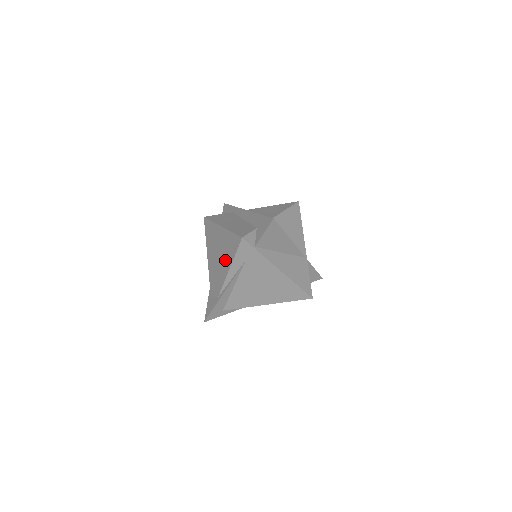
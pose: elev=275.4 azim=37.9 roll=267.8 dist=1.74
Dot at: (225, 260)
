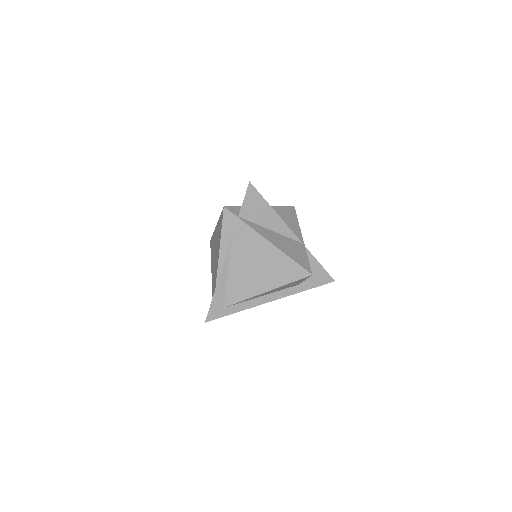
Dot at: (218, 246)
